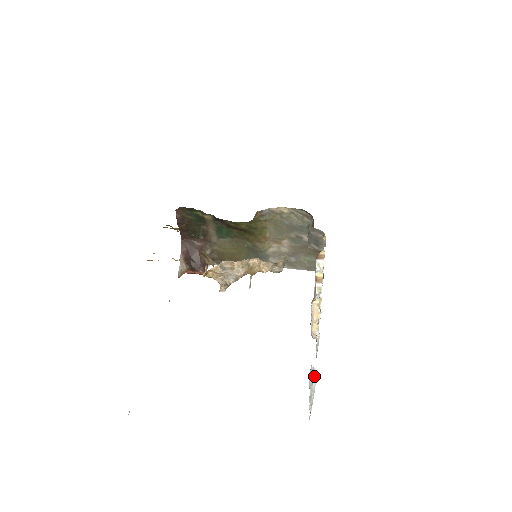
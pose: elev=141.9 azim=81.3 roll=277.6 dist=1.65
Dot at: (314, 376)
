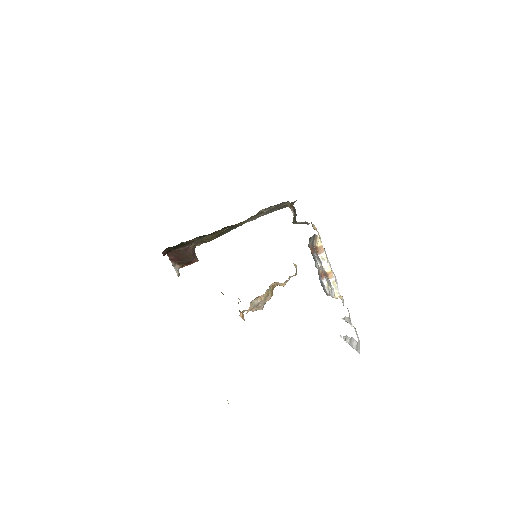
Dot at: occluded
